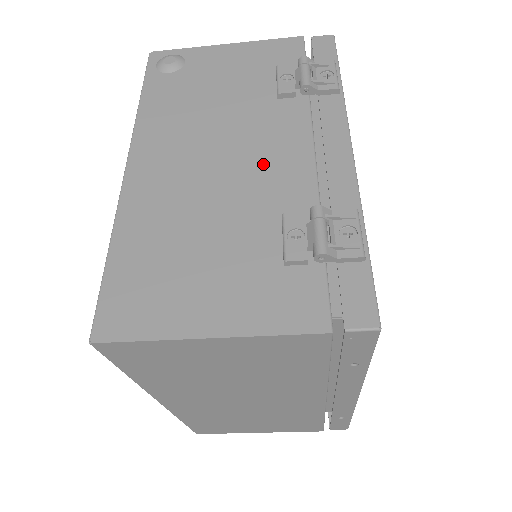
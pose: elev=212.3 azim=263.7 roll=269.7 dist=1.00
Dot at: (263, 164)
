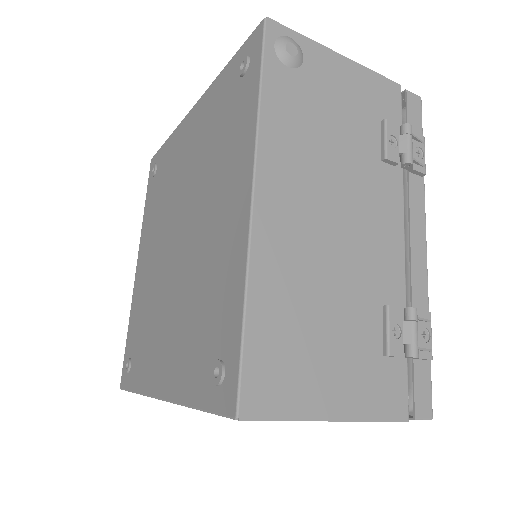
Dot at: (371, 239)
